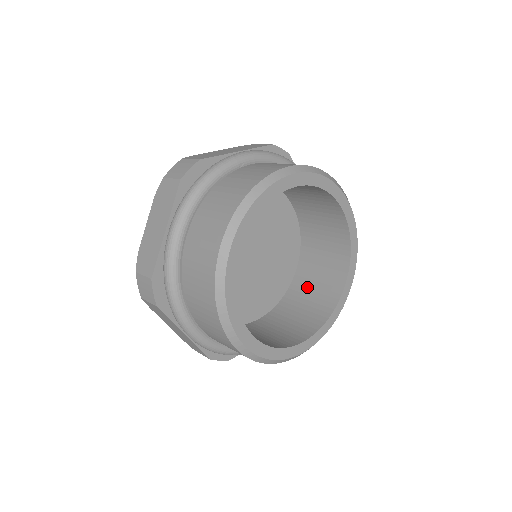
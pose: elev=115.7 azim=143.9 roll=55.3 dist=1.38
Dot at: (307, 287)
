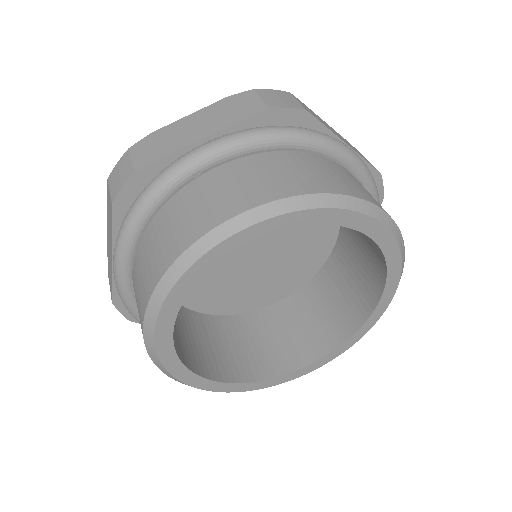
Dot at: (340, 278)
